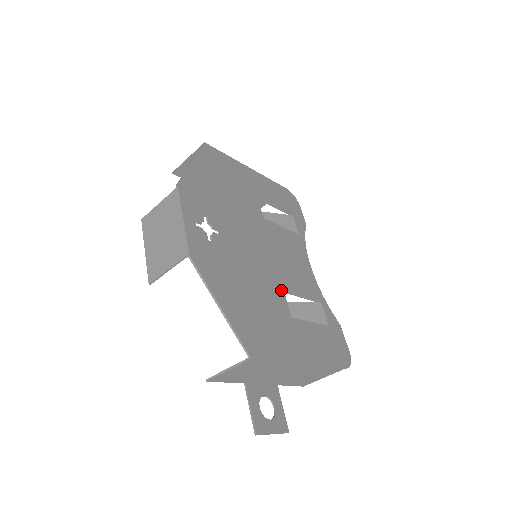
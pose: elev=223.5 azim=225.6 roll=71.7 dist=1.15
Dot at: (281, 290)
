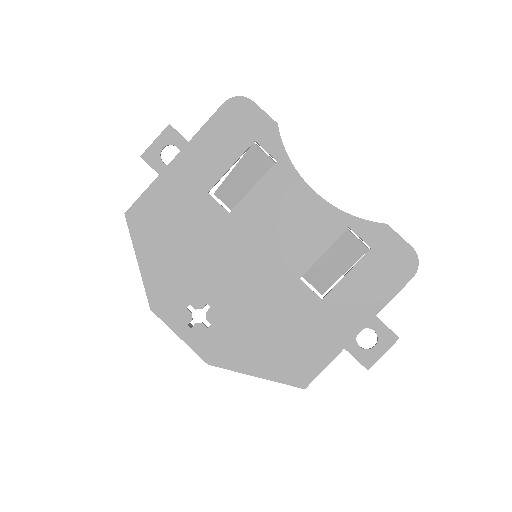
Dot at: (296, 282)
